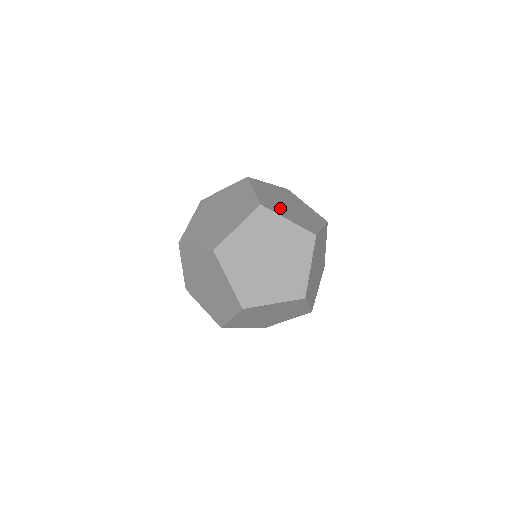
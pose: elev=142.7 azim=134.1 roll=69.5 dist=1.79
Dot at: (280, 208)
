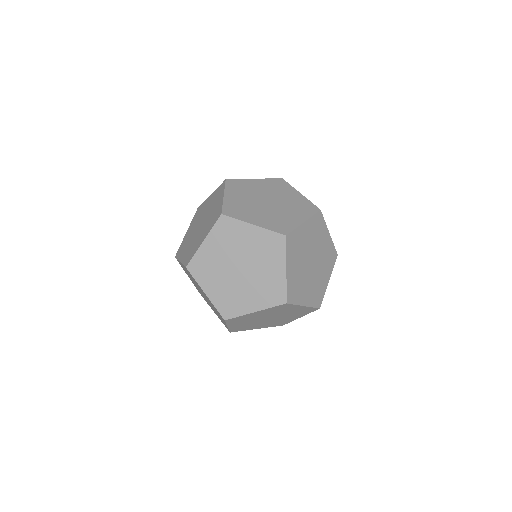
Dot at: (250, 211)
